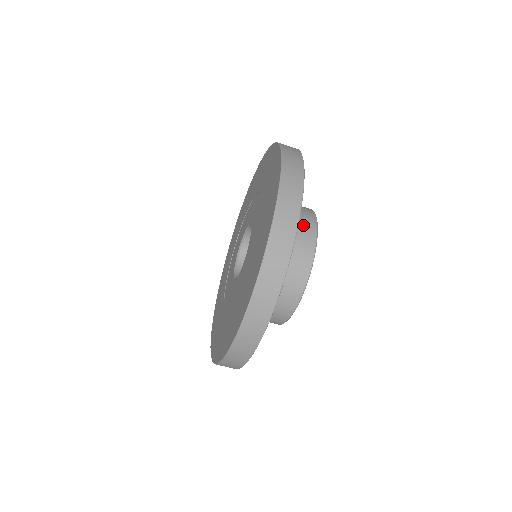
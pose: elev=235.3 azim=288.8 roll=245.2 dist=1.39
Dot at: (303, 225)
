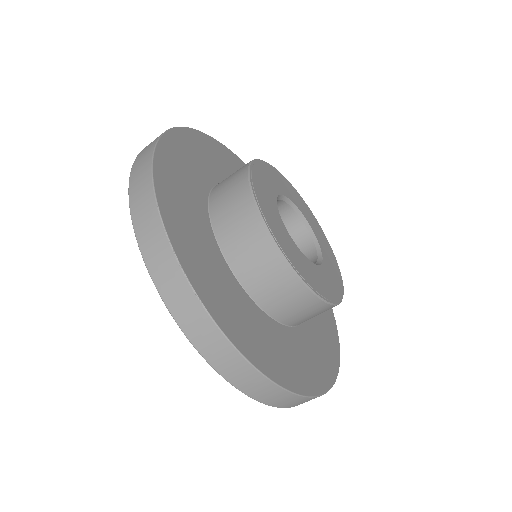
Dot at: (233, 204)
